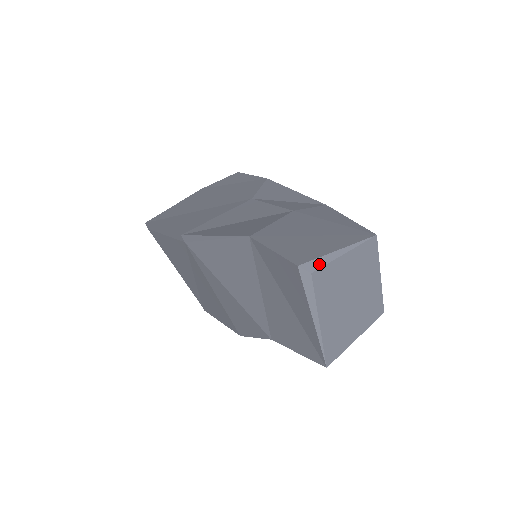
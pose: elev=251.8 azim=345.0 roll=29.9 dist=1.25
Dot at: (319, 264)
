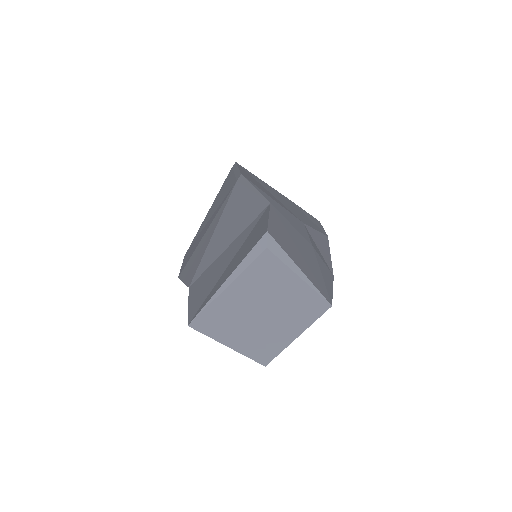
Dot at: (279, 253)
